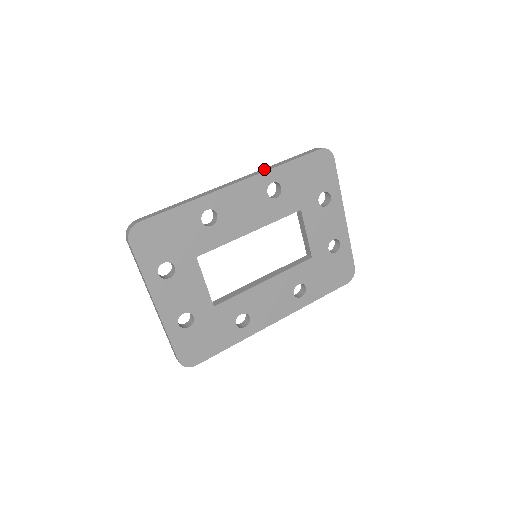
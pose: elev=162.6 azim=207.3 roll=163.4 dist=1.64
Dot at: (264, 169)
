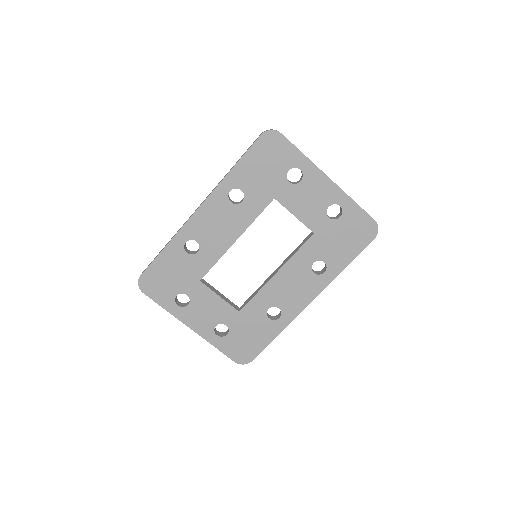
Dot at: occluded
